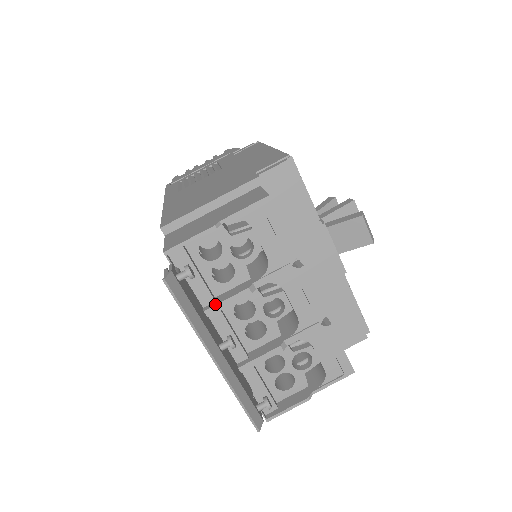
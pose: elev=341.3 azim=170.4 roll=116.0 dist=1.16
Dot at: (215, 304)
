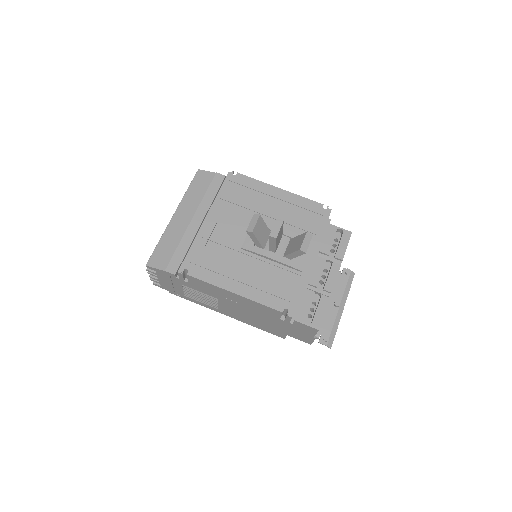
Dot at: occluded
